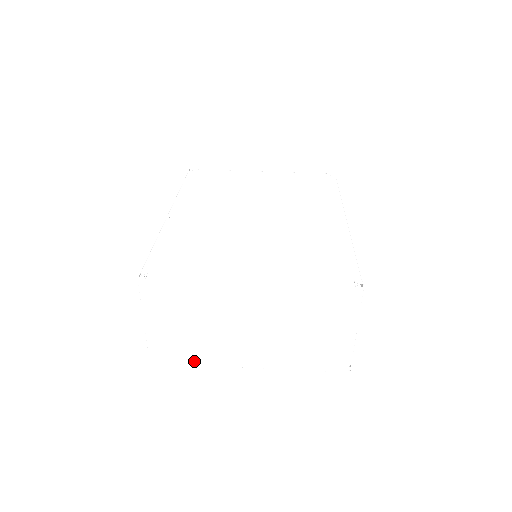
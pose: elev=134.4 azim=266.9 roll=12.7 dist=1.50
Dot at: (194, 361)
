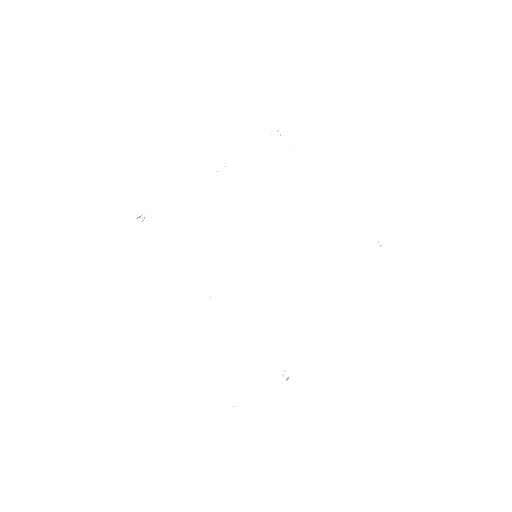
Dot at: (133, 299)
